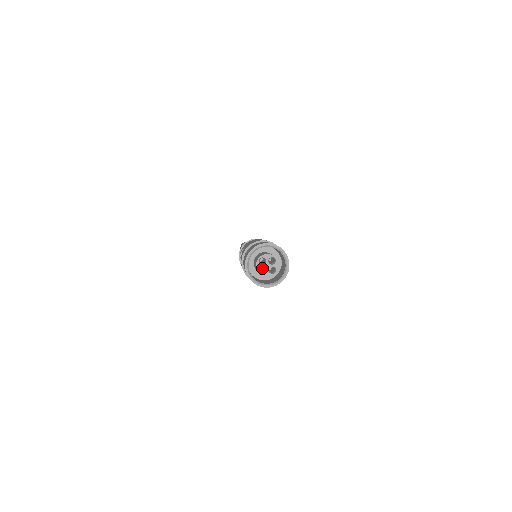
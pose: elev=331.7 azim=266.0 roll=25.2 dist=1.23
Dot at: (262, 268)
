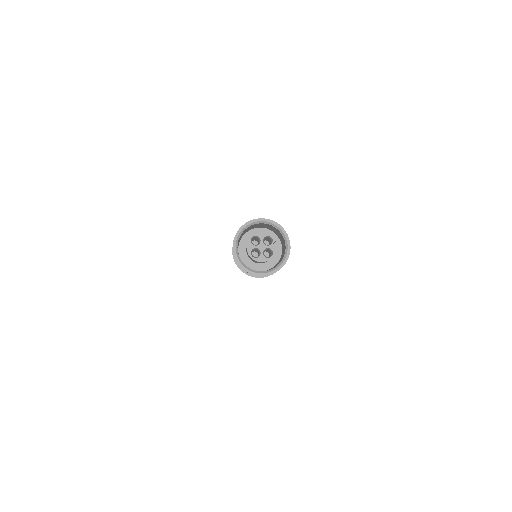
Dot at: (257, 256)
